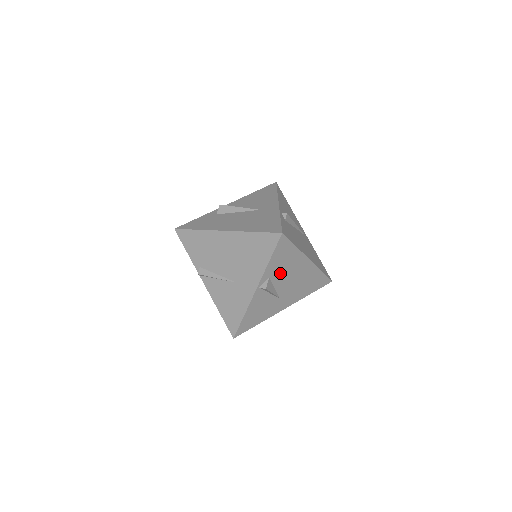
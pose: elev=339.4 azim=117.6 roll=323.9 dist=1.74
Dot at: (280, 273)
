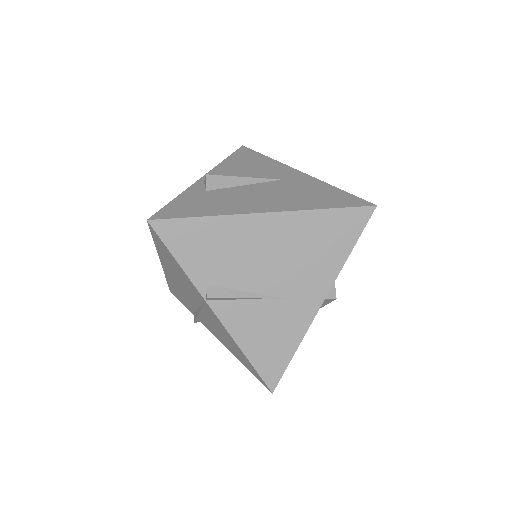
Dot at: occluded
